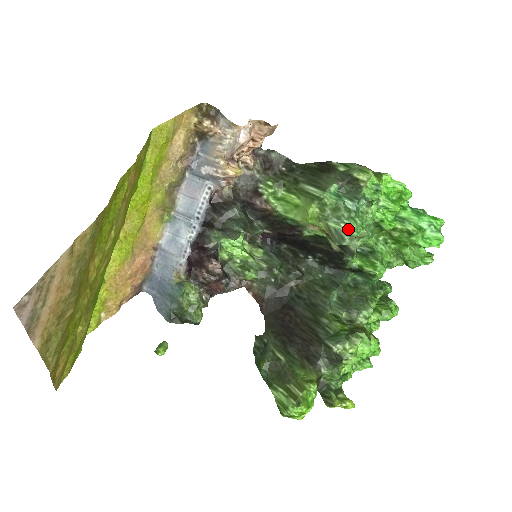
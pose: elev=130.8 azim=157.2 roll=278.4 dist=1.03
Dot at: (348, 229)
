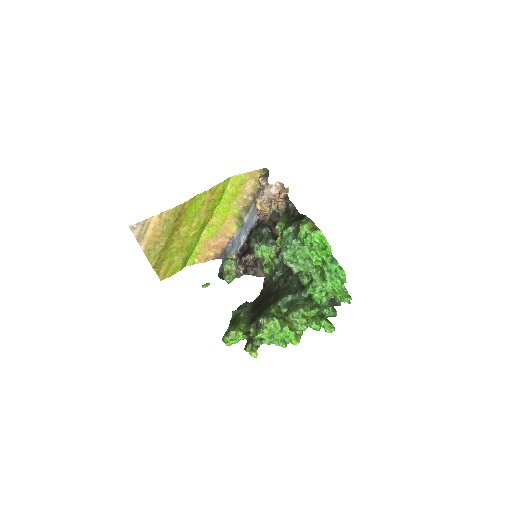
Dot at: (281, 253)
